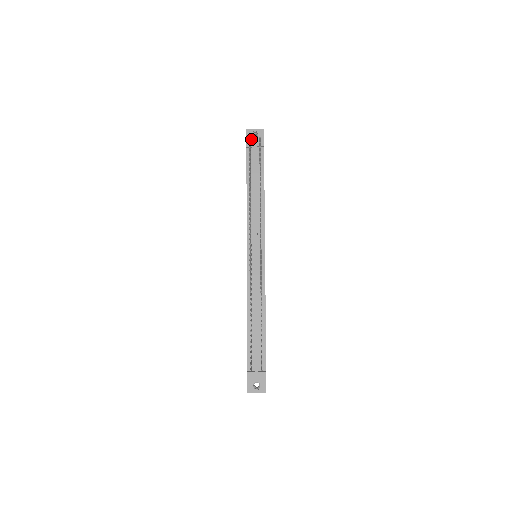
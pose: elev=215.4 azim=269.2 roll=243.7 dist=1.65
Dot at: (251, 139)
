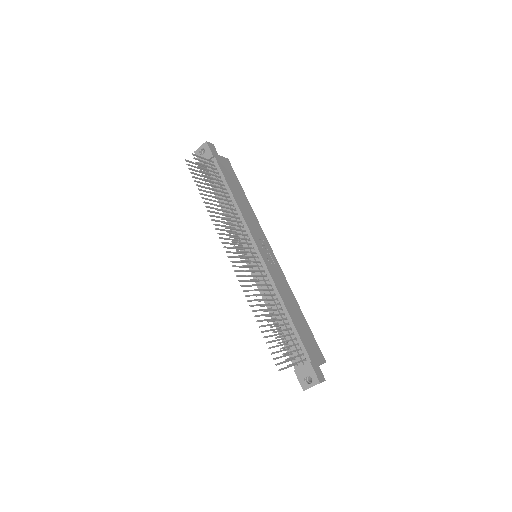
Dot at: occluded
